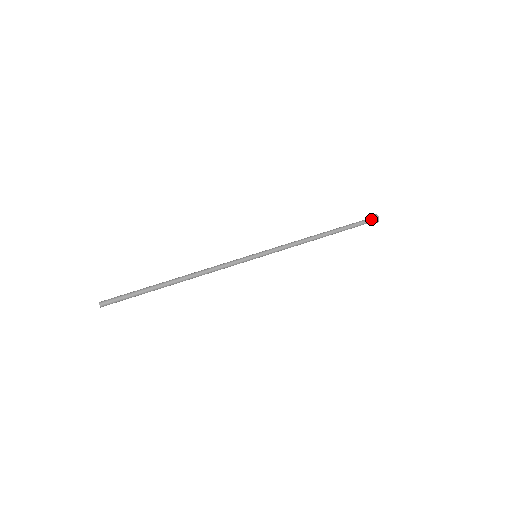
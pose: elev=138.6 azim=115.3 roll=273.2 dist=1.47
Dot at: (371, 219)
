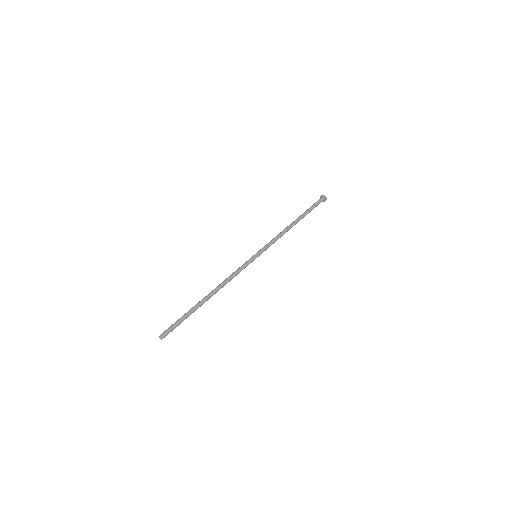
Dot at: (321, 200)
